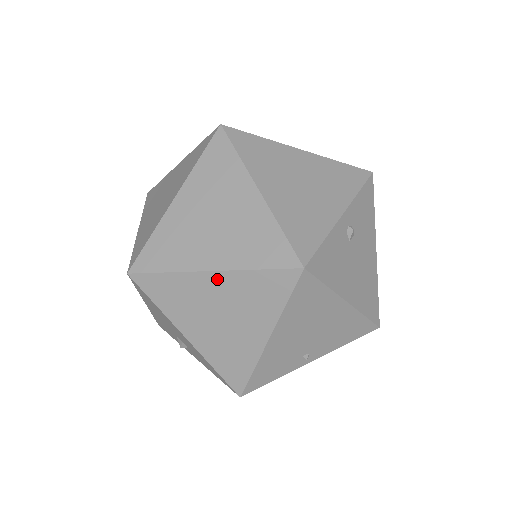
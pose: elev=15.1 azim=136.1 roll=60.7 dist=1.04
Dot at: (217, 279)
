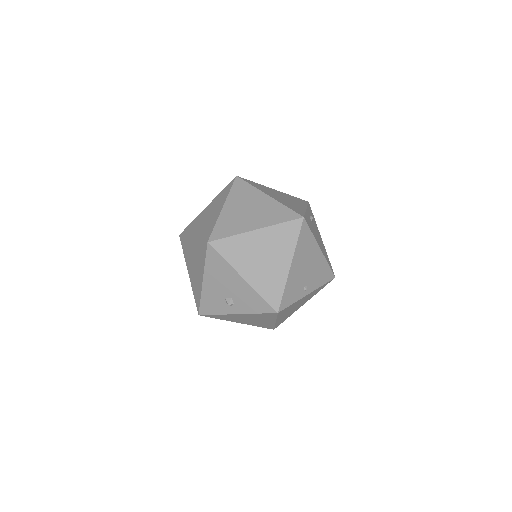
Dot at: (260, 234)
